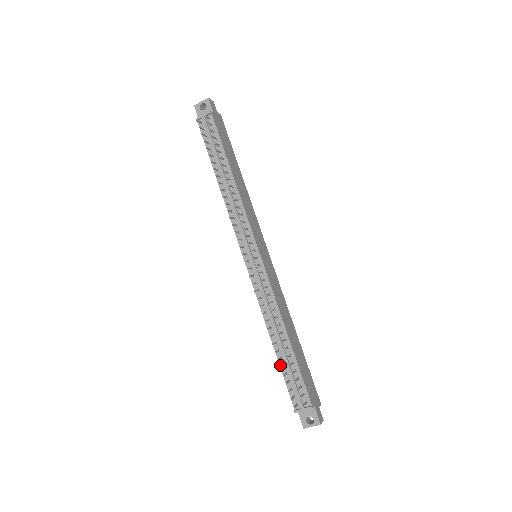
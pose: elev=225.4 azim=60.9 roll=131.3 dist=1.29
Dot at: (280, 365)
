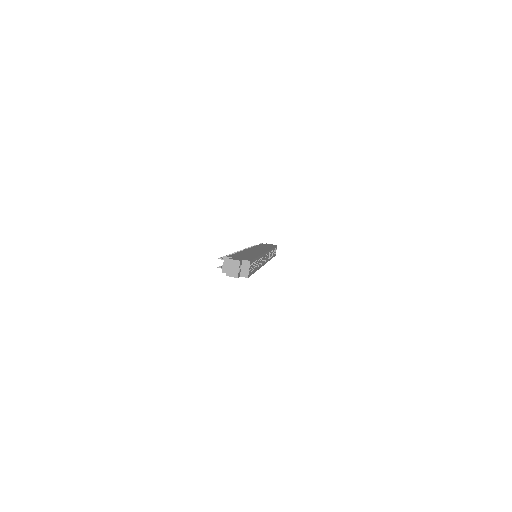
Dot at: occluded
